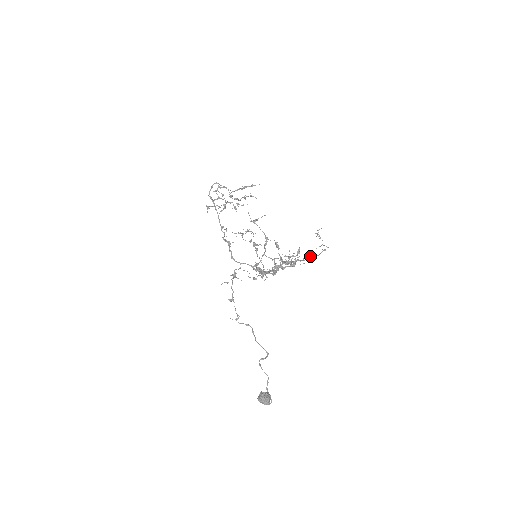
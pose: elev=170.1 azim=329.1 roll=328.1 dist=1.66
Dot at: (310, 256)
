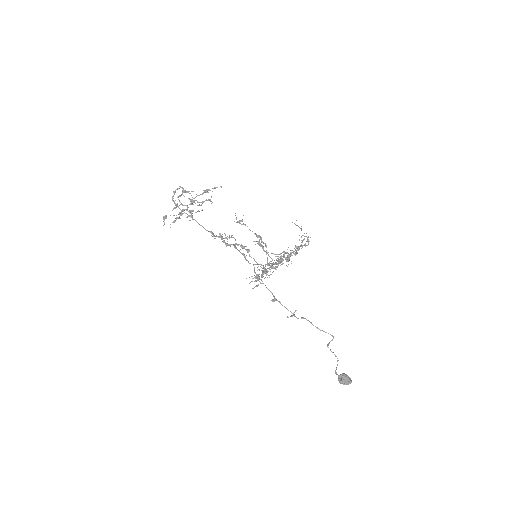
Dot at: (296, 247)
